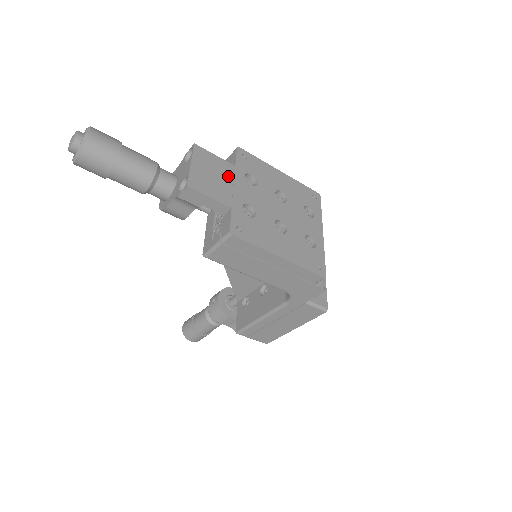
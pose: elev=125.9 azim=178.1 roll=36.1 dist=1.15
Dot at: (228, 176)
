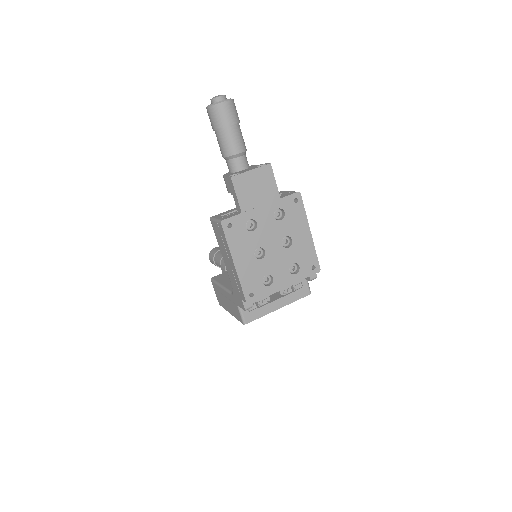
Dot at: (266, 198)
